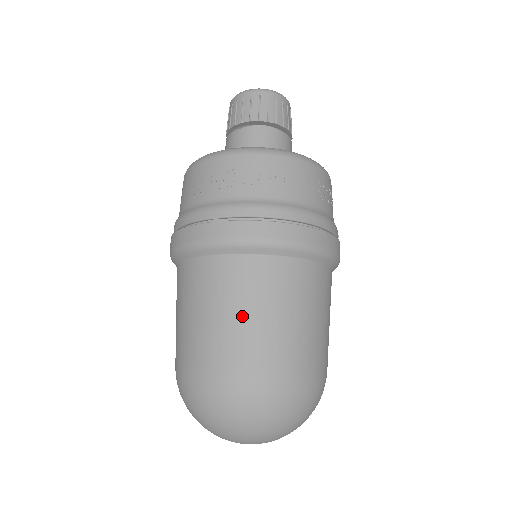
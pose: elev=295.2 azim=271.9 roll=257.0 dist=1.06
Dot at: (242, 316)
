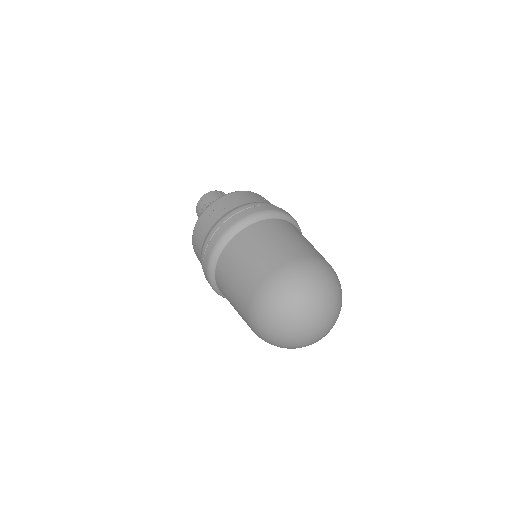
Dot at: (262, 248)
